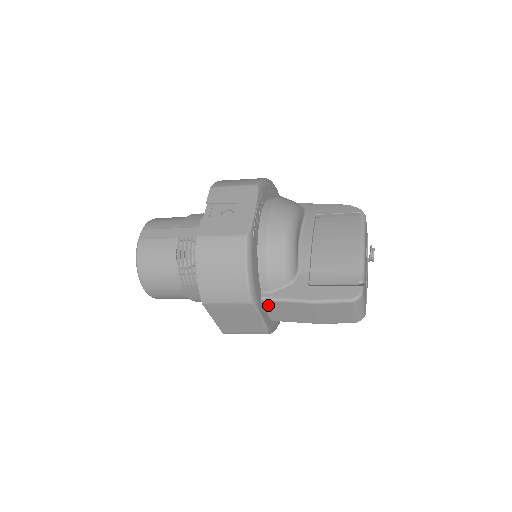
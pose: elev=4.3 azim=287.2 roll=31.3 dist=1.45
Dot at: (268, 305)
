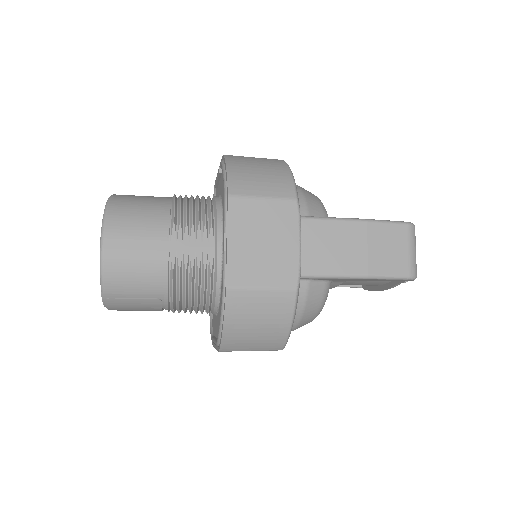
Dot at: (307, 230)
